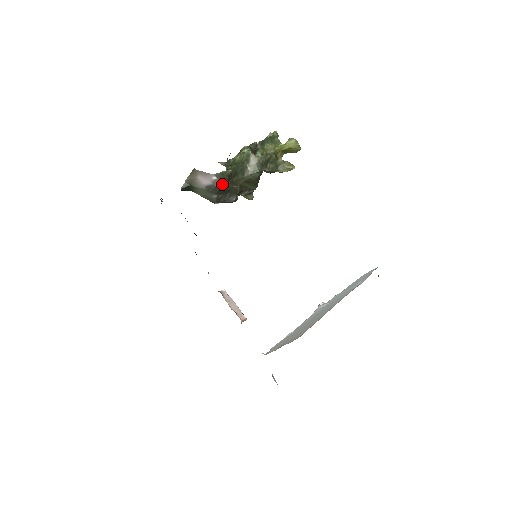
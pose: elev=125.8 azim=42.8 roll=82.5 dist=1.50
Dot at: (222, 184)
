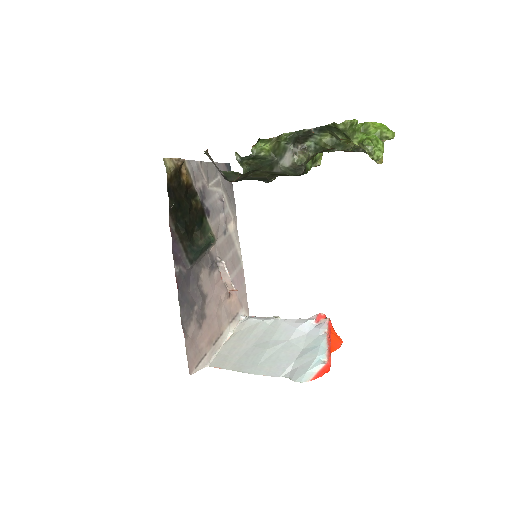
Dot at: (232, 181)
